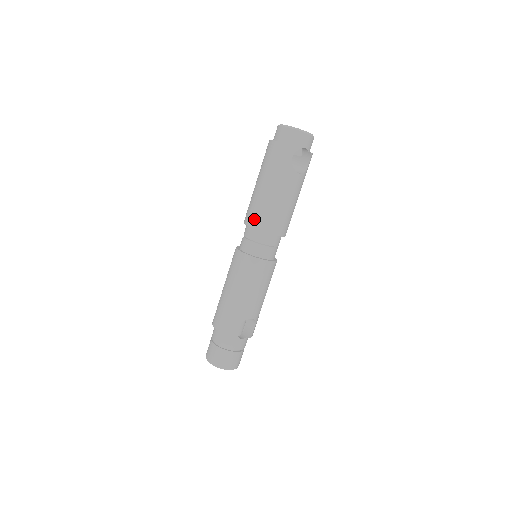
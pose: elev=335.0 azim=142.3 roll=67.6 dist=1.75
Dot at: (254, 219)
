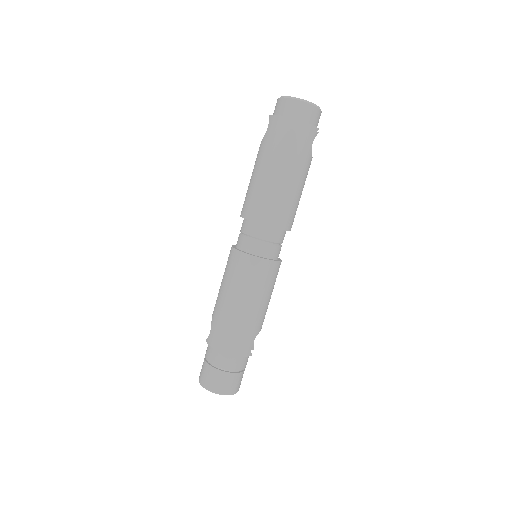
Dot at: (272, 216)
